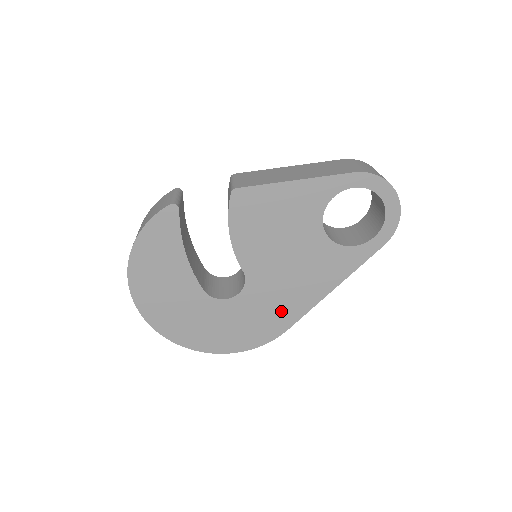
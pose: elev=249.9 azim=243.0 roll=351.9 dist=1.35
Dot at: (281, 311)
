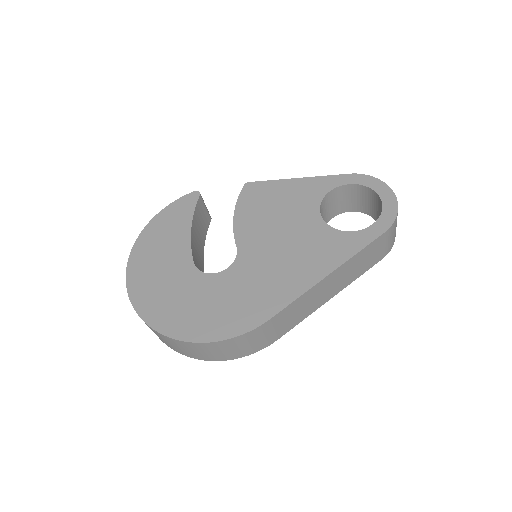
Dot at: (266, 294)
